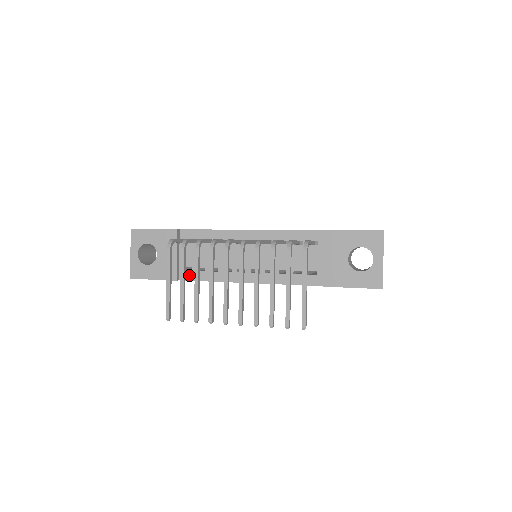
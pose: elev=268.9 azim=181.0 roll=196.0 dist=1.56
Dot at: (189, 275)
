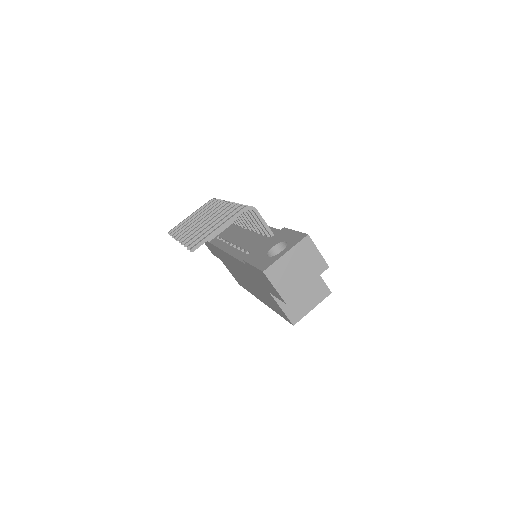
Dot at: (215, 241)
